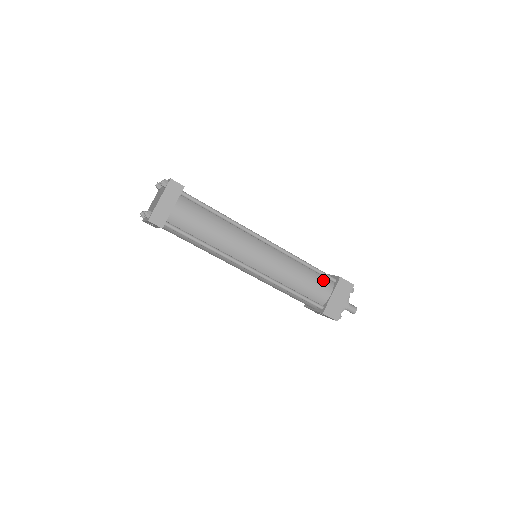
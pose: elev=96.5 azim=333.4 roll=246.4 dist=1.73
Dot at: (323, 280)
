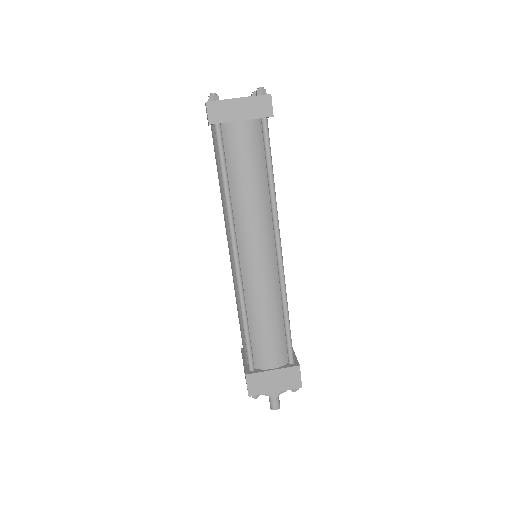
Dot at: (283, 349)
